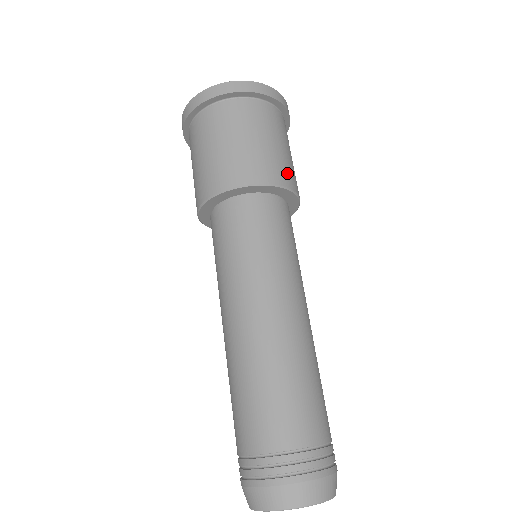
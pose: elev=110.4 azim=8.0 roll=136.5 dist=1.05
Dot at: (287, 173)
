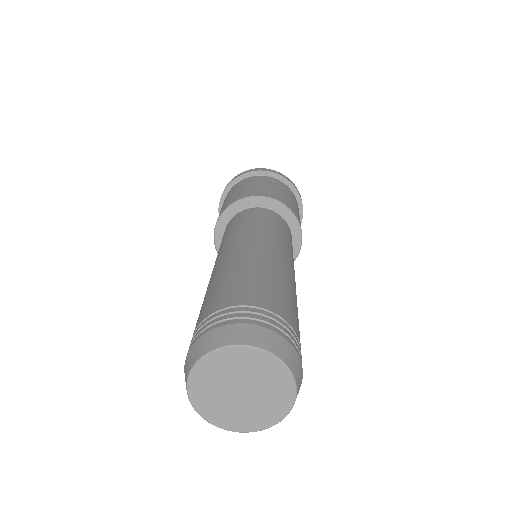
Dot at: occluded
